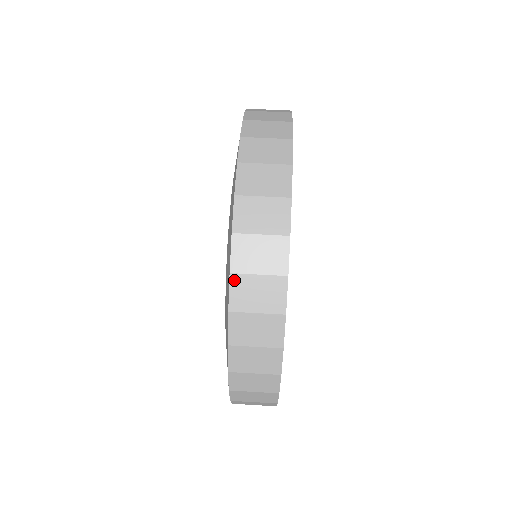
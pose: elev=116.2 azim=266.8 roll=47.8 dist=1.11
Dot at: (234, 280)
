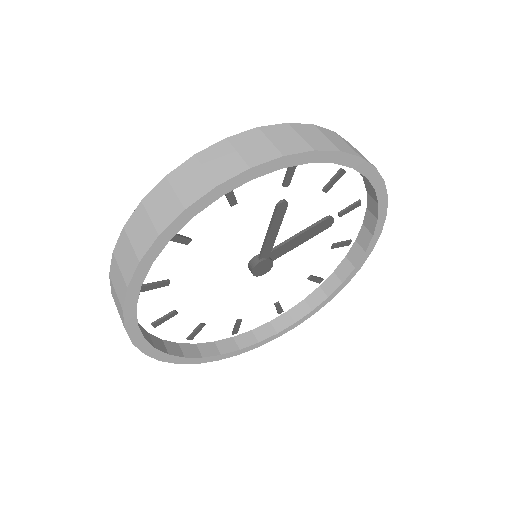
Dot at: (113, 259)
